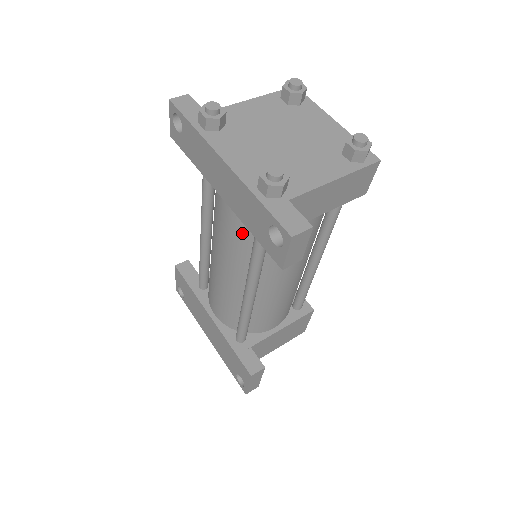
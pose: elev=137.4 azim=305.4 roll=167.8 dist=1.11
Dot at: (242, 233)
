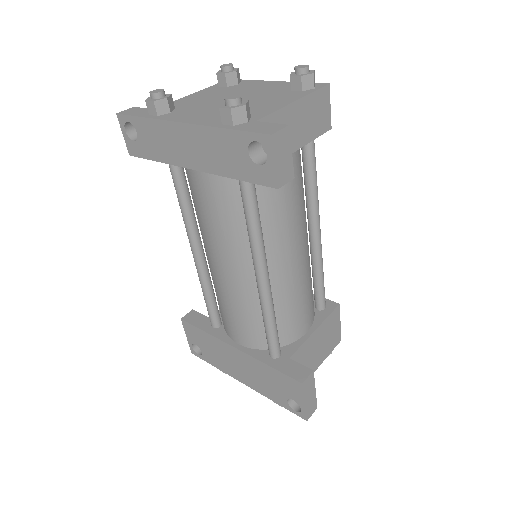
Dot at: (228, 204)
